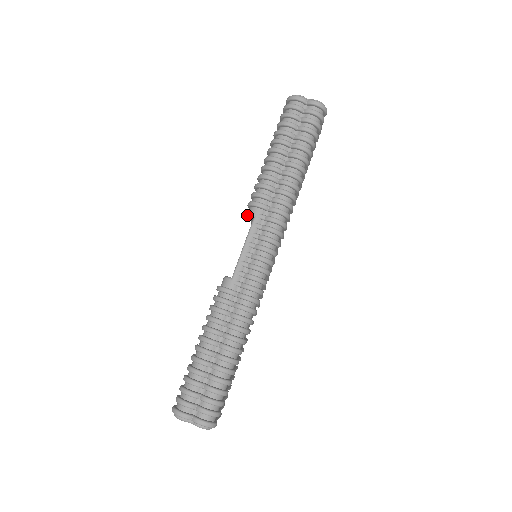
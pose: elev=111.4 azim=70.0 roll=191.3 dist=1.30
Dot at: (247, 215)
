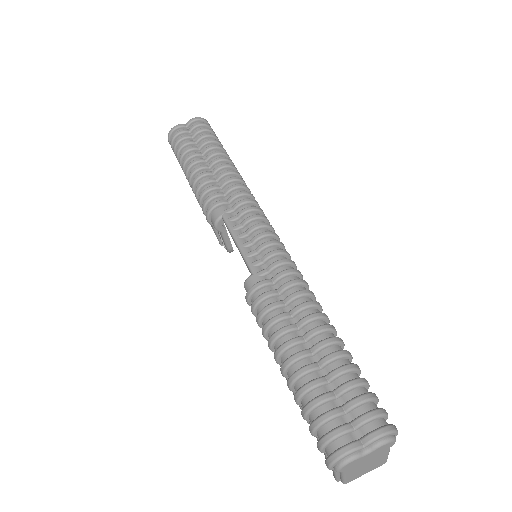
Dot at: (214, 224)
